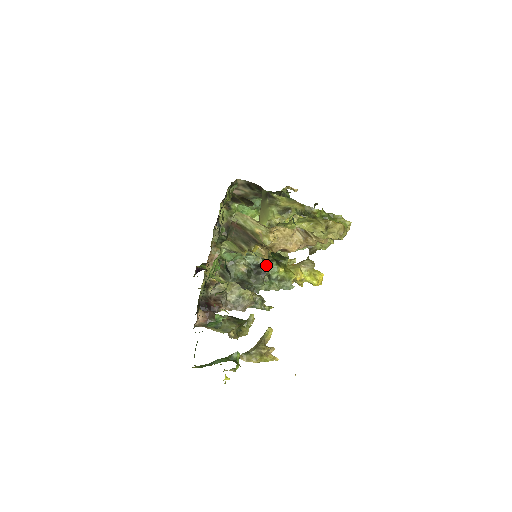
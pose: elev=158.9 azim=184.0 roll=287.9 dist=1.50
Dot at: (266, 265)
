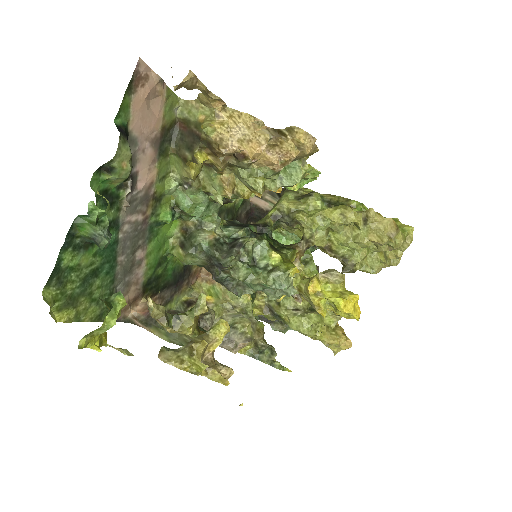
Dot at: (248, 237)
